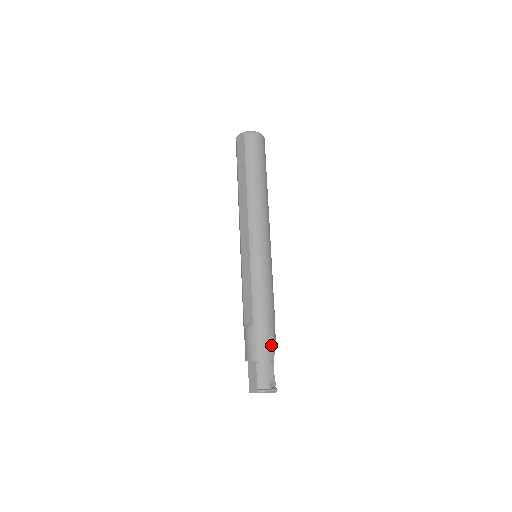
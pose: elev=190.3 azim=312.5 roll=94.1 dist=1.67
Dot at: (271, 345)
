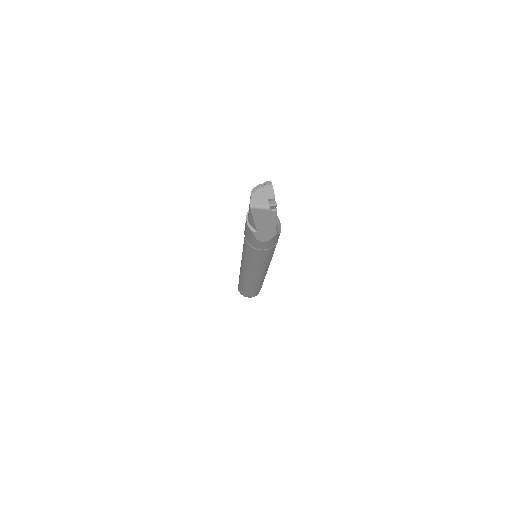
Dot at: occluded
